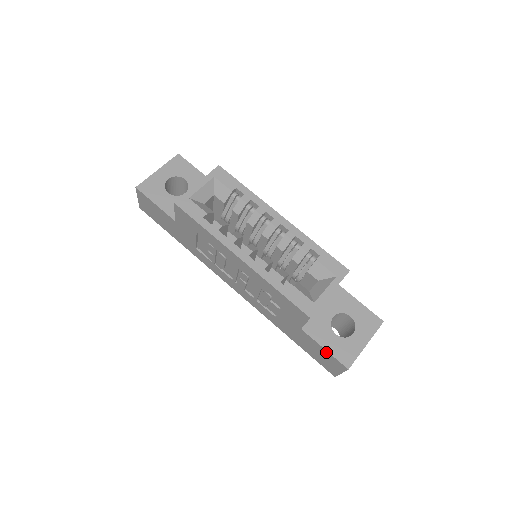
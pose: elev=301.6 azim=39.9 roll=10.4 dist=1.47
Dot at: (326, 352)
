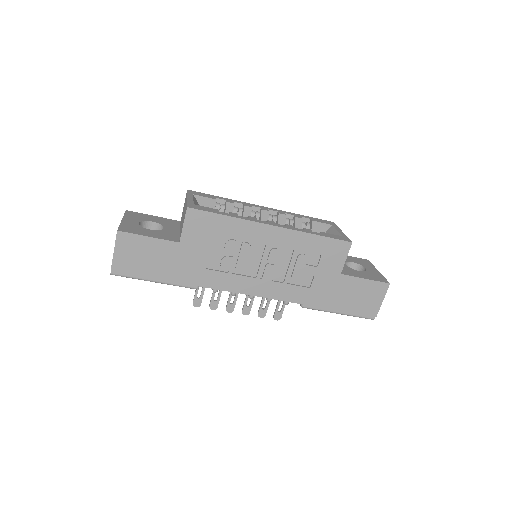
Dot at: (367, 282)
